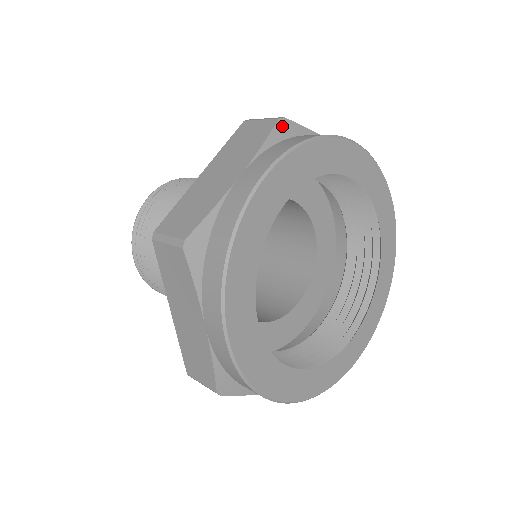
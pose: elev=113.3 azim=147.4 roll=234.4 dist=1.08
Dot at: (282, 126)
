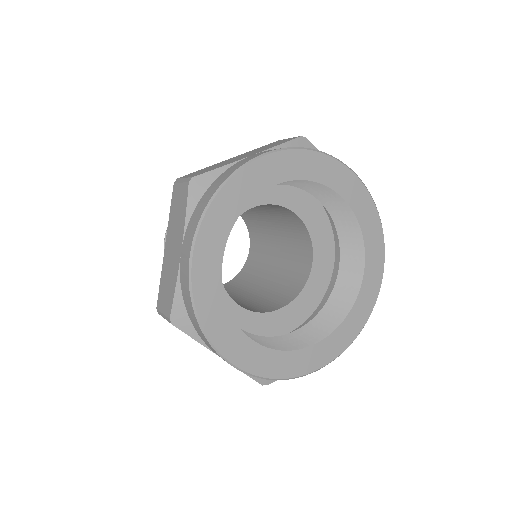
Dot at: (301, 142)
